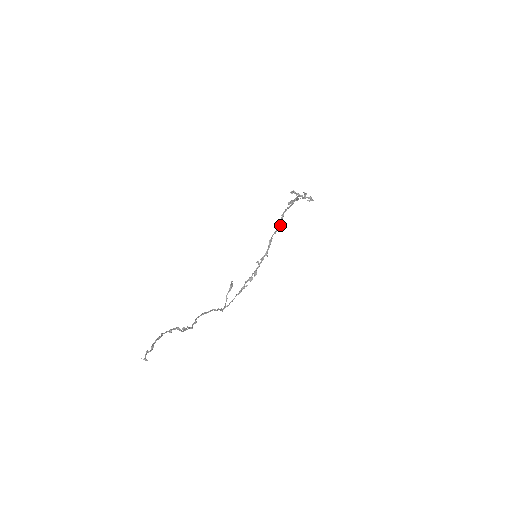
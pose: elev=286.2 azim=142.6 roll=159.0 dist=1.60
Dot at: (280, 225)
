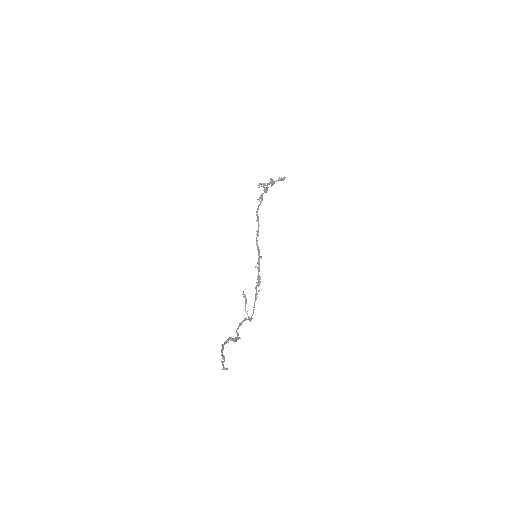
Dot at: (259, 225)
